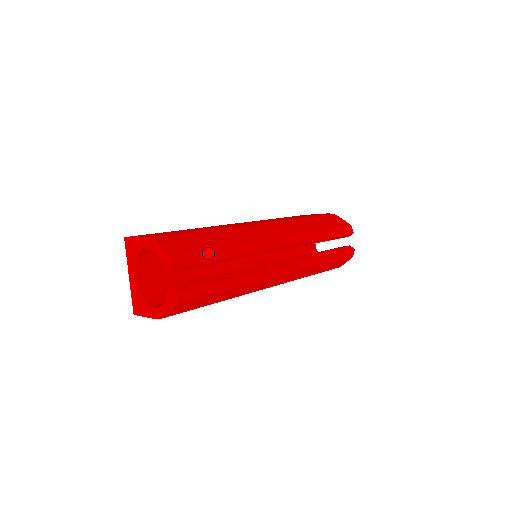
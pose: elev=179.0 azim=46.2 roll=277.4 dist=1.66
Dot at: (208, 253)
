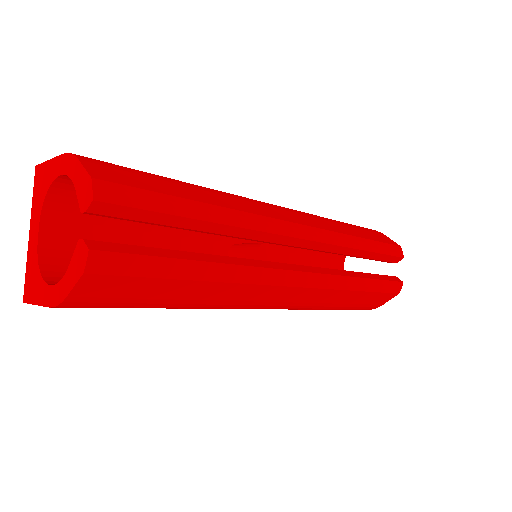
Dot at: (169, 200)
